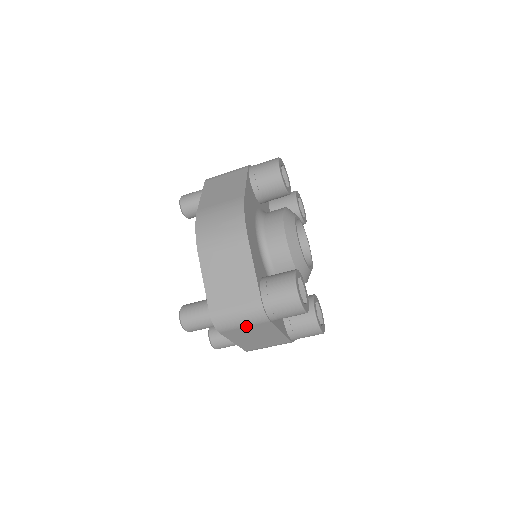
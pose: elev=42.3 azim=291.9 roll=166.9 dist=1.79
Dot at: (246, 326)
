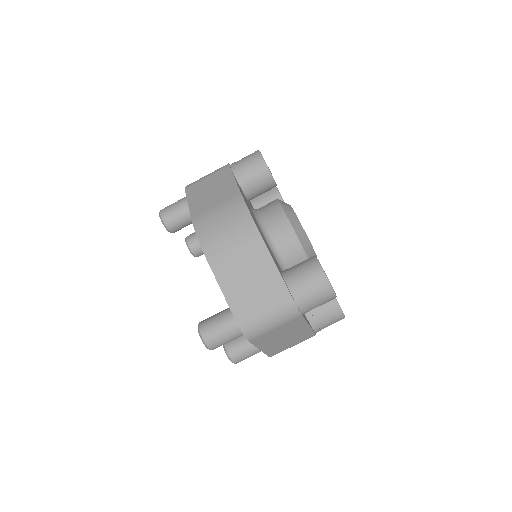
Dot at: (277, 326)
